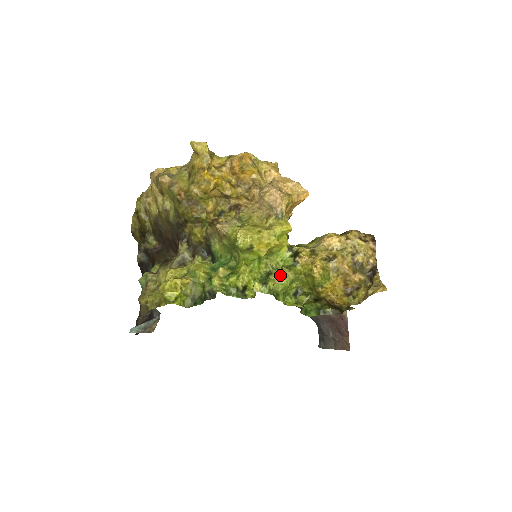
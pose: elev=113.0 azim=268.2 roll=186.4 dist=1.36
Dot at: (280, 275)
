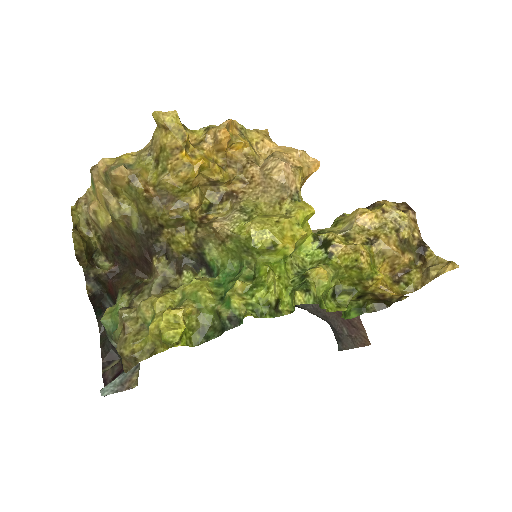
Dot at: (321, 275)
